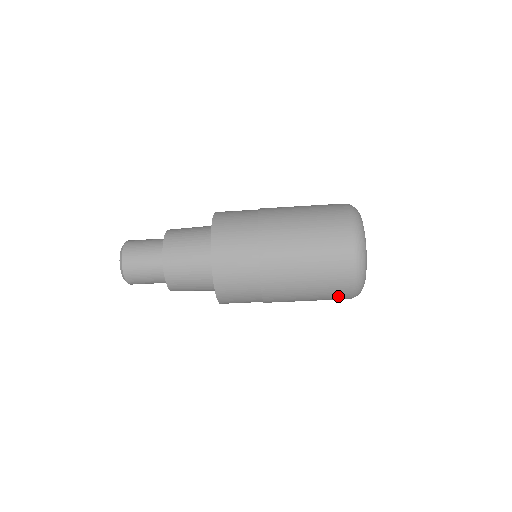
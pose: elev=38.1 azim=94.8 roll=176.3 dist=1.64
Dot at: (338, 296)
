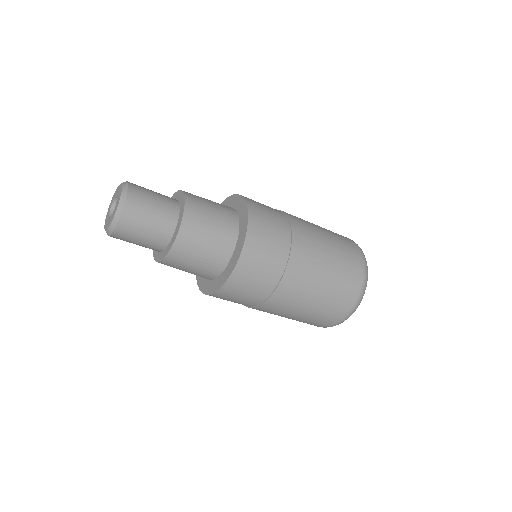
Dot at: (327, 320)
